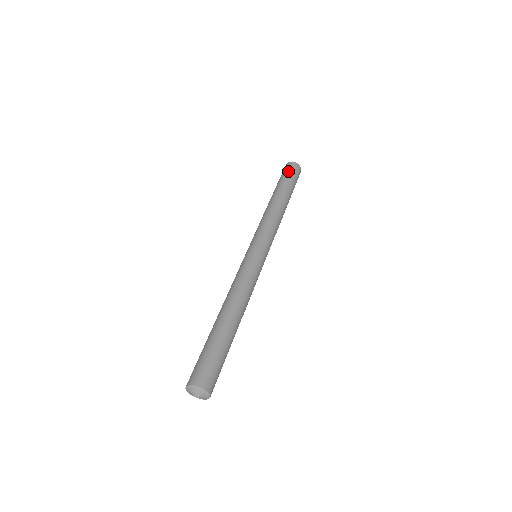
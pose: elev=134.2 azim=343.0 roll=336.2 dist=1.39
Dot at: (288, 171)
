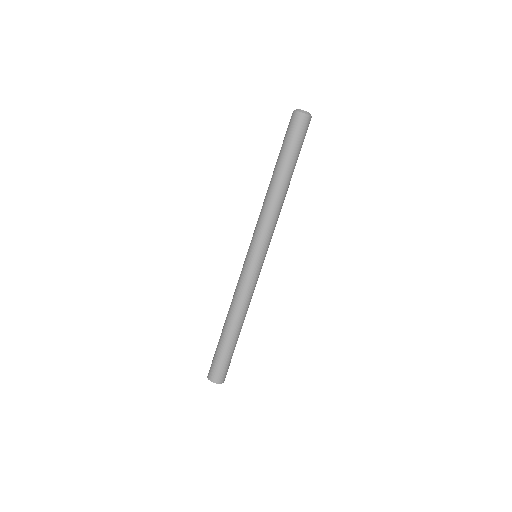
Dot at: (297, 134)
